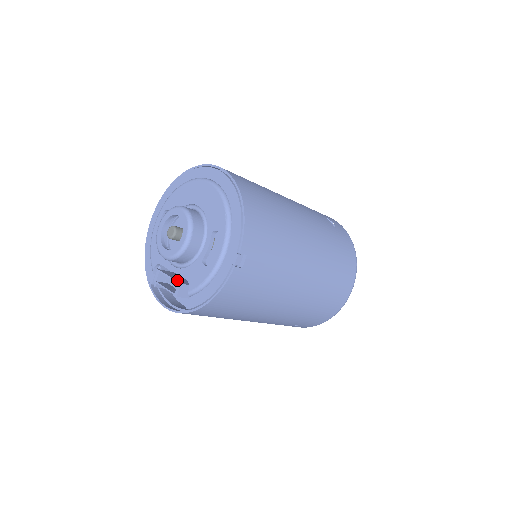
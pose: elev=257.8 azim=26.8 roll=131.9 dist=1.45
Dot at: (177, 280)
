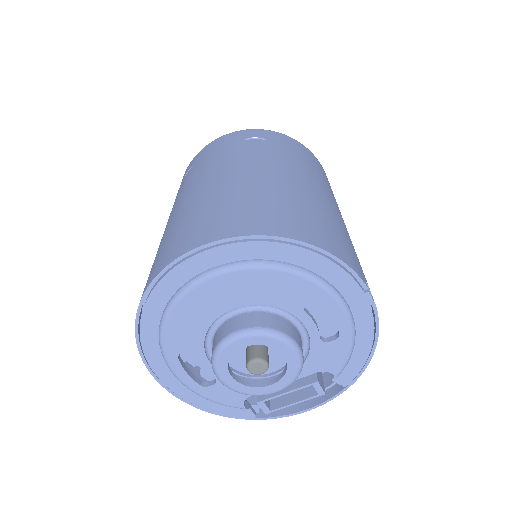
Dot at: (303, 384)
